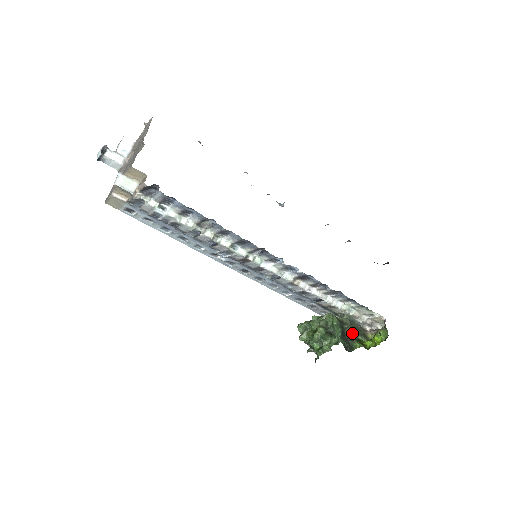
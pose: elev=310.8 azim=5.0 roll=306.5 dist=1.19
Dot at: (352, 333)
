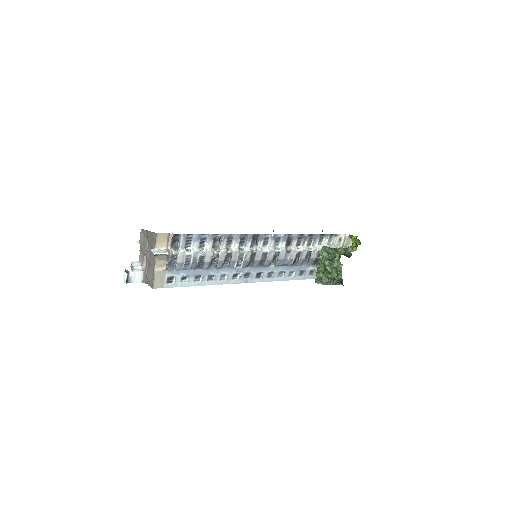
Dot at: (341, 250)
